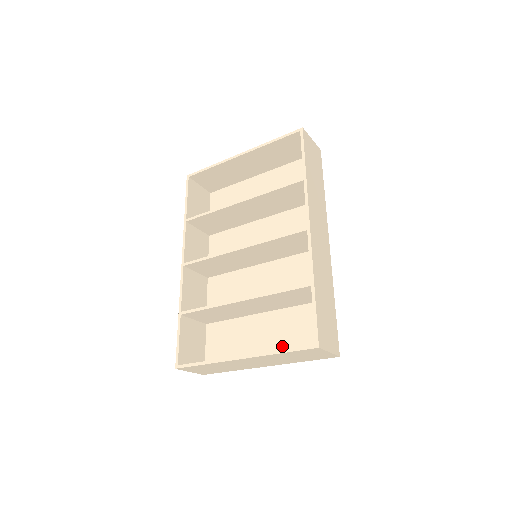
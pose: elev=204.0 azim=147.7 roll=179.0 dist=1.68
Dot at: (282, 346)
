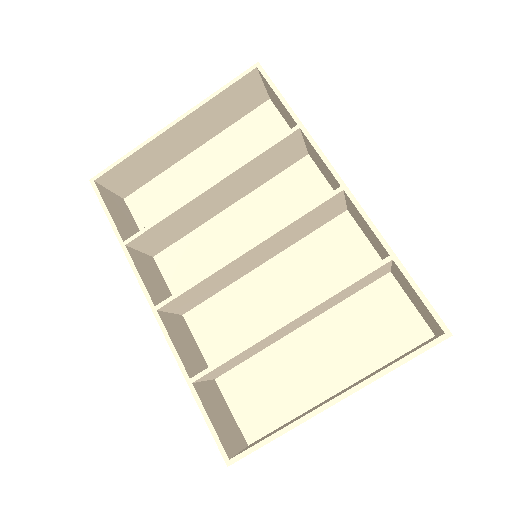
Dot at: (353, 359)
